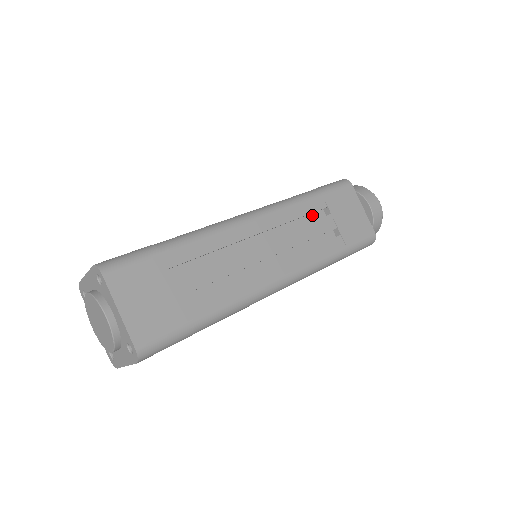
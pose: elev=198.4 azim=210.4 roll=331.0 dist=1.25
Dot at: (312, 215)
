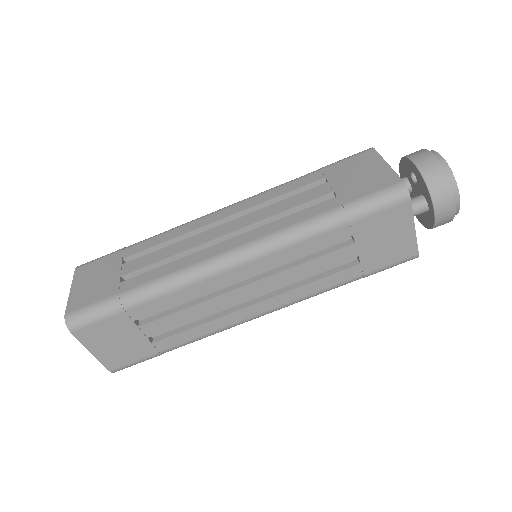
Dot at: occluded
